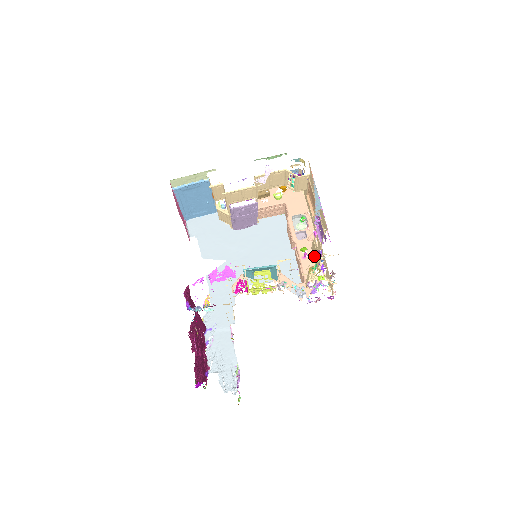
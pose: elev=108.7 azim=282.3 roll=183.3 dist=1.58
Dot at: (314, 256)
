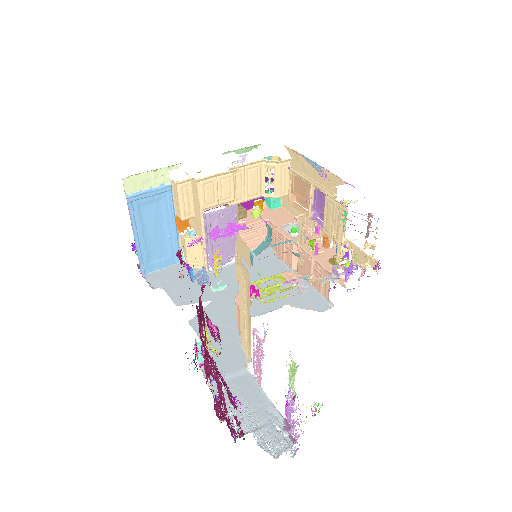
Dot at: (332, 231)
